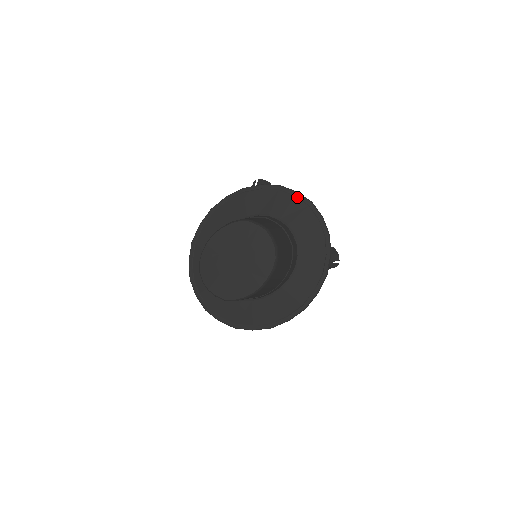
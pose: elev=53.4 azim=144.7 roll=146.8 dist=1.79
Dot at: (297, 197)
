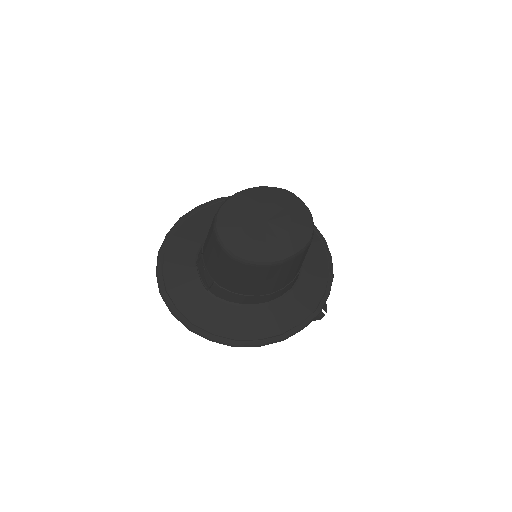
Dot at: occluded
